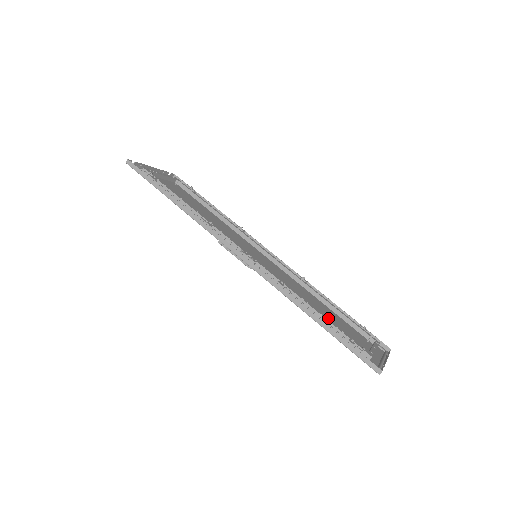
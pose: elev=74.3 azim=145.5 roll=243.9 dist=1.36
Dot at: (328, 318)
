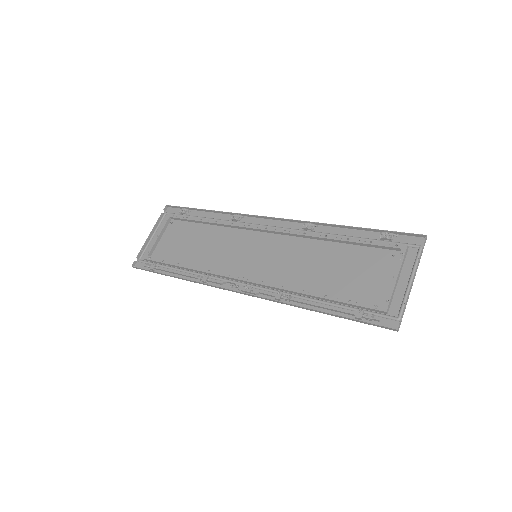
Dot at: (339, 277)
